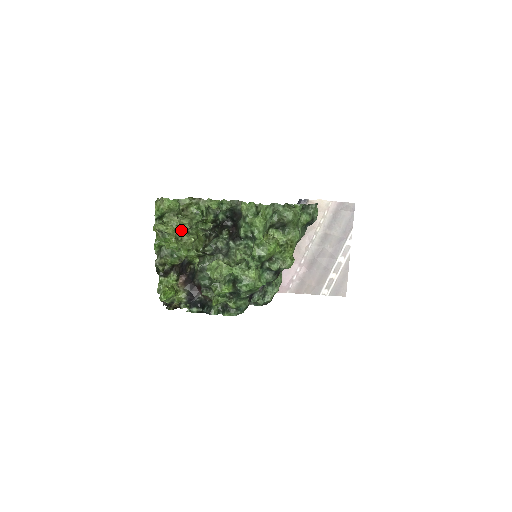
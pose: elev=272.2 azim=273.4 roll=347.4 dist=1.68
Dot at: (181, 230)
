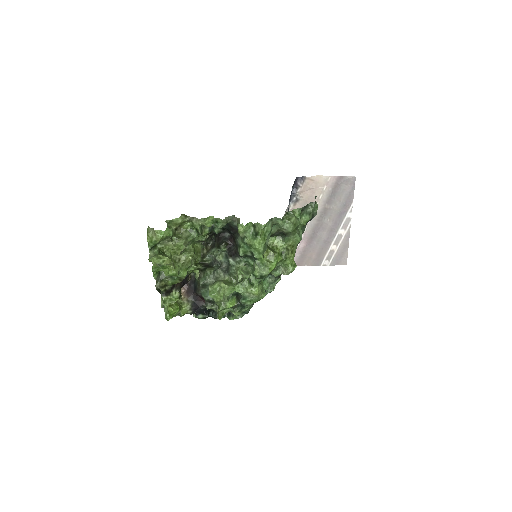
Dot at: (177, 251)
